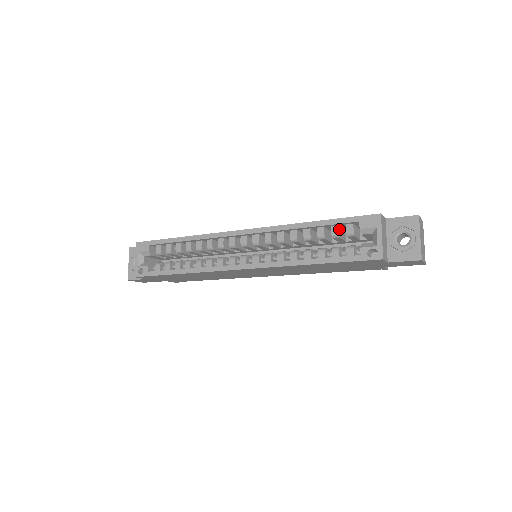
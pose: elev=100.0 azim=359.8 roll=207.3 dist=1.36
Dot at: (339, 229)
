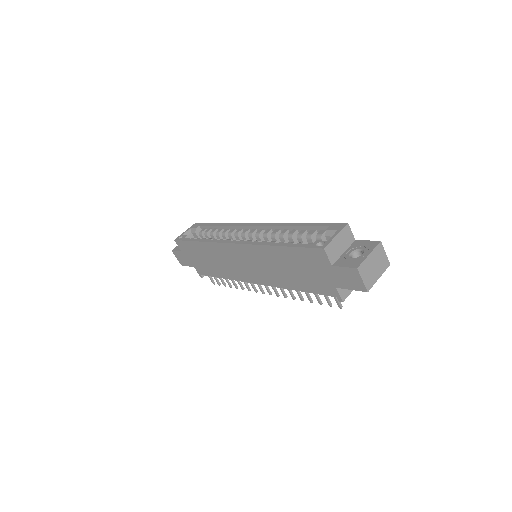
Dot at: (315, 233)
